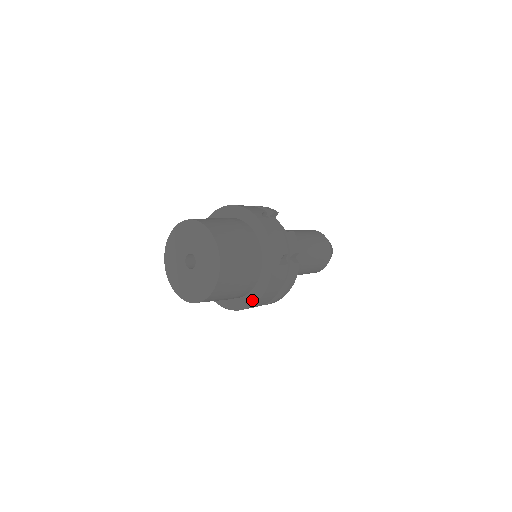
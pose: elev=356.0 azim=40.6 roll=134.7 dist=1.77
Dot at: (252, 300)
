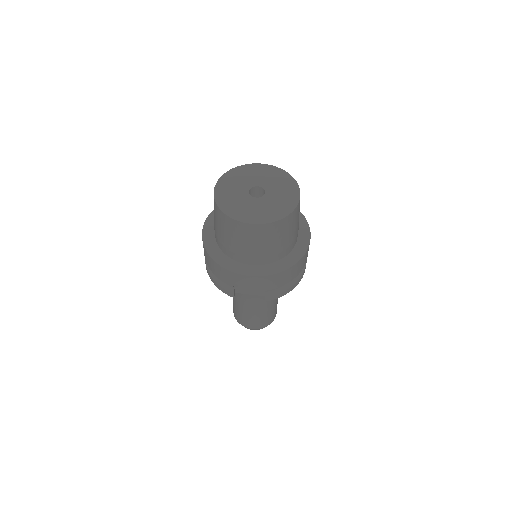
Dot at: (304, 244)
